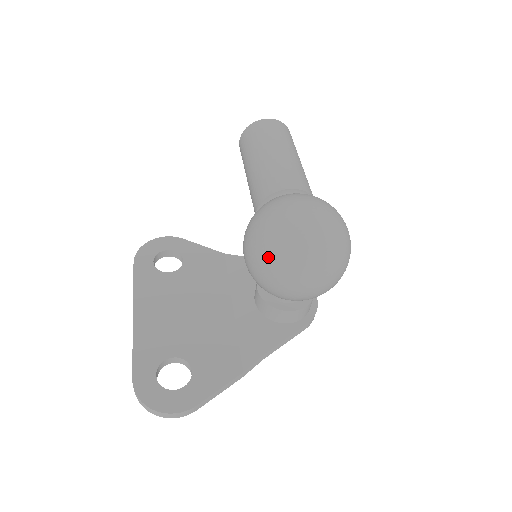
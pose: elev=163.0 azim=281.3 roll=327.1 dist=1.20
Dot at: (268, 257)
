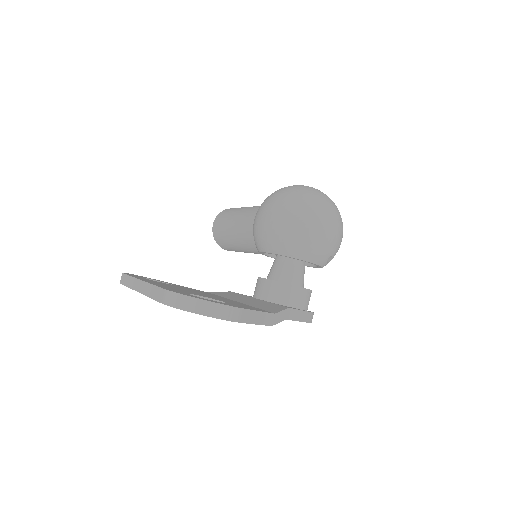
Dot at: (291, 201)
